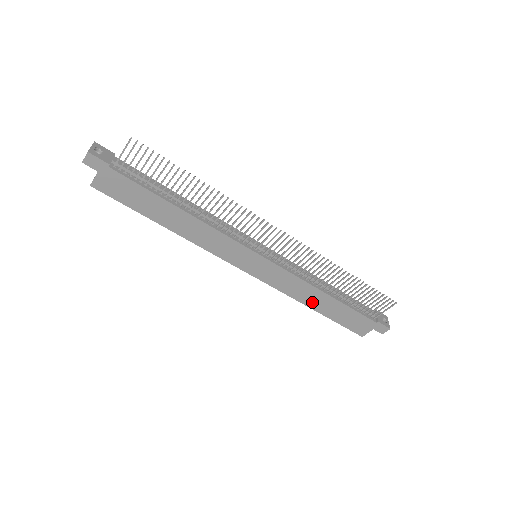
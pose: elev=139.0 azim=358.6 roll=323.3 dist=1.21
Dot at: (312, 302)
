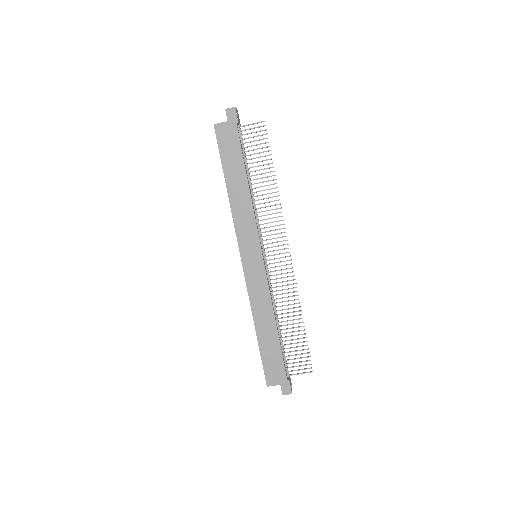
Dot at: (260, 322)
